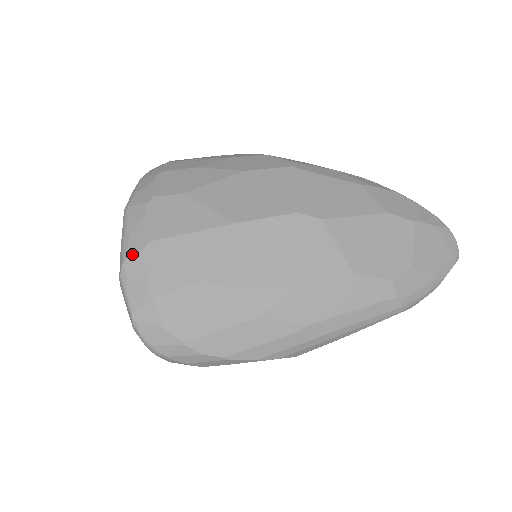
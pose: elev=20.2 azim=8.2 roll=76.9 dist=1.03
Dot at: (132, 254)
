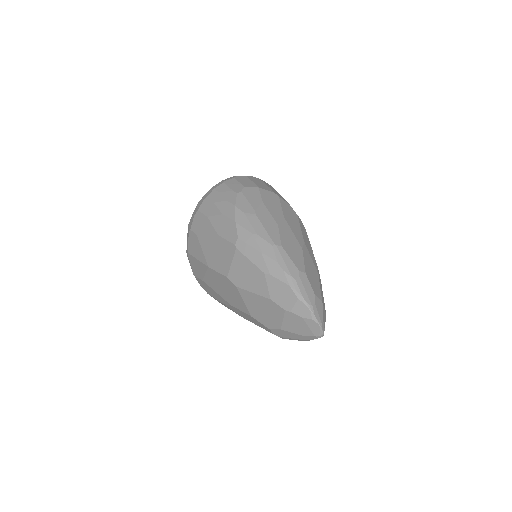
Dot at: (187, 253)
